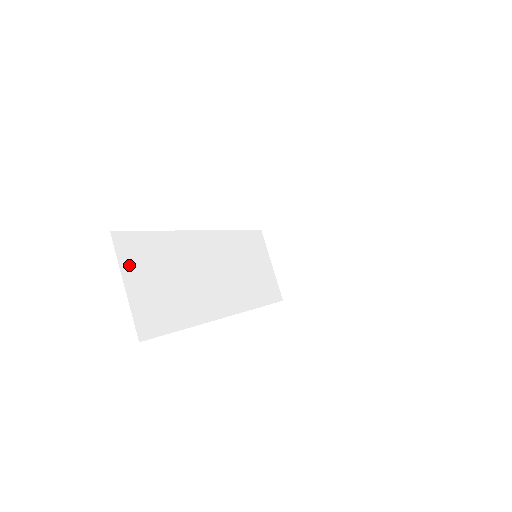
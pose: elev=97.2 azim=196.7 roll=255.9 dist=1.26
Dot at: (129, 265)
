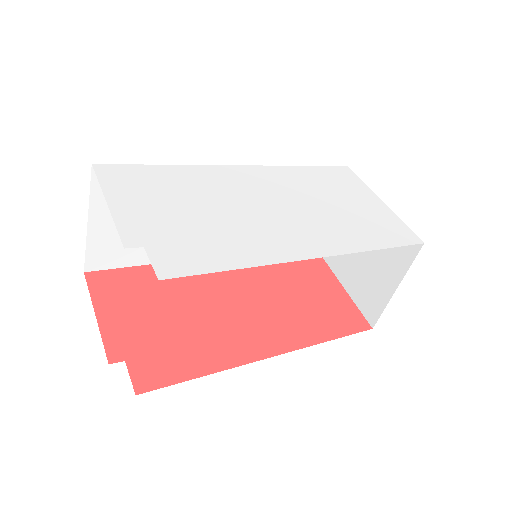
Dot at: (104, 202)
